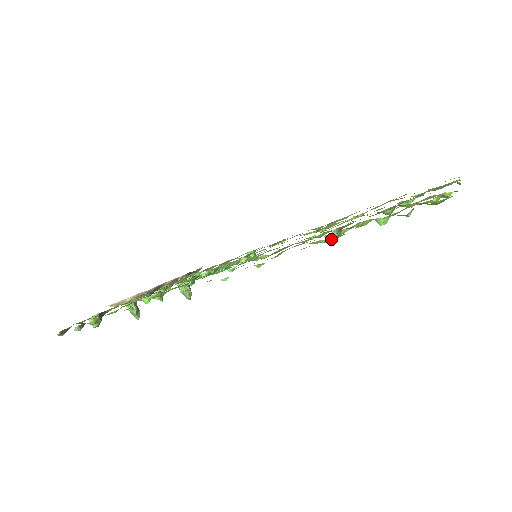
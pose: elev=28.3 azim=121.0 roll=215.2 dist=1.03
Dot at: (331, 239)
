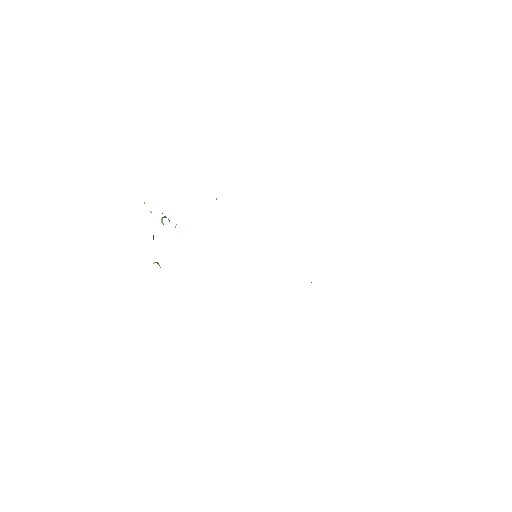
Dot at: occluded
